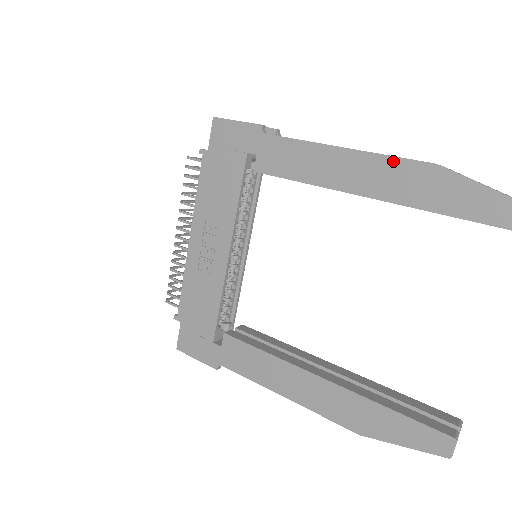
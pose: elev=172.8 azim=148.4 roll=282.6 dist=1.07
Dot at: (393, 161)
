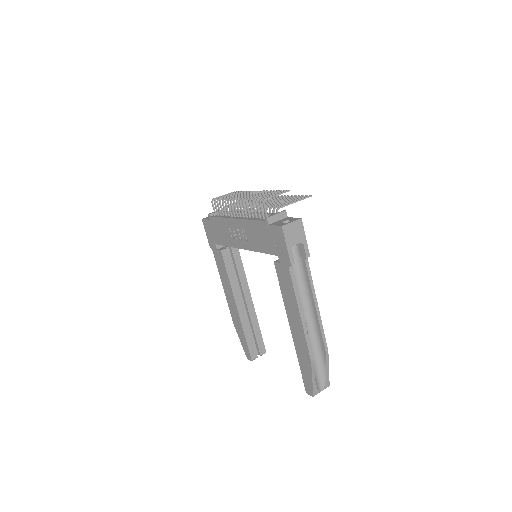
Dot at: (305, 342)
